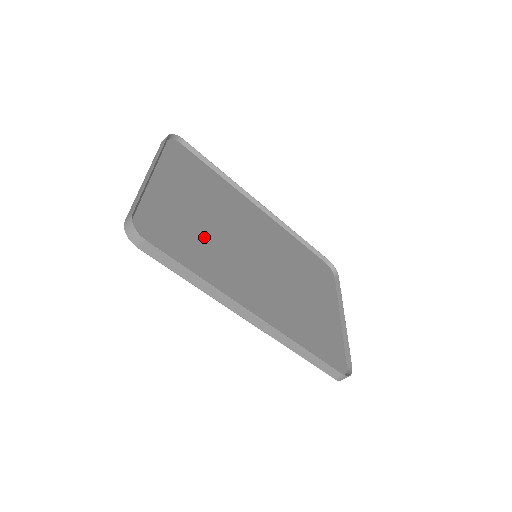
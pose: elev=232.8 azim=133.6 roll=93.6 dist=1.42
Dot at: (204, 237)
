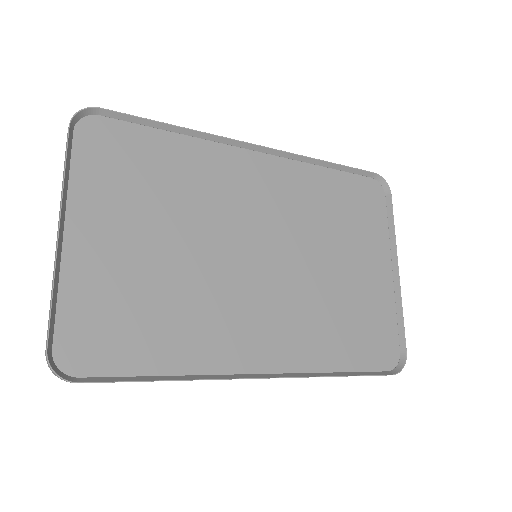
Dot at: (169, 291)
